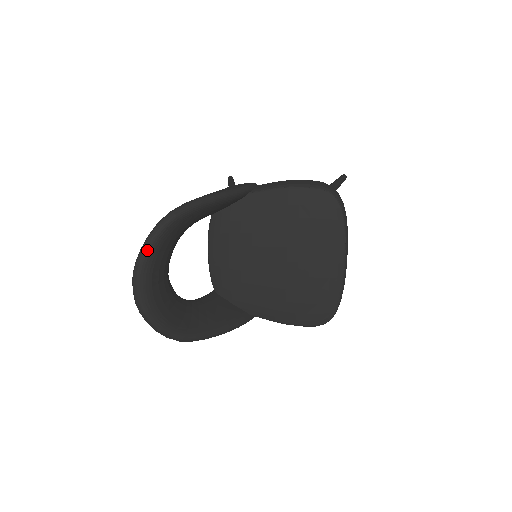
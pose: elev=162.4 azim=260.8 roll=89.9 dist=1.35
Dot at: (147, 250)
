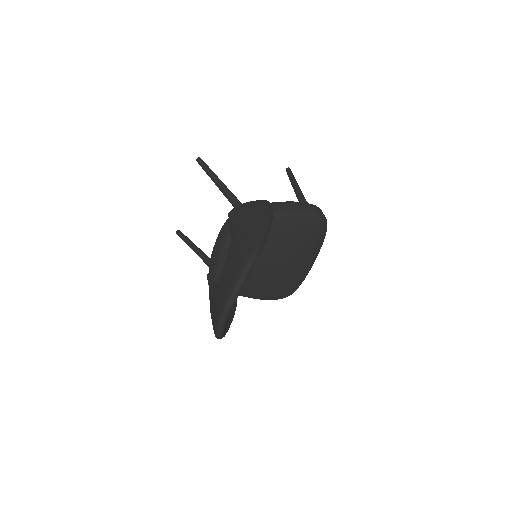
Dot at: (240, 290)
